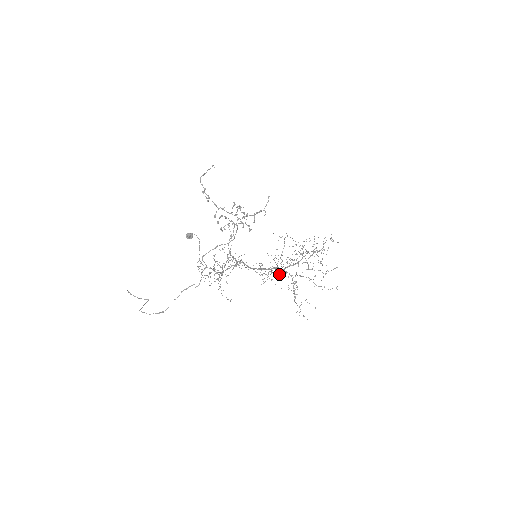
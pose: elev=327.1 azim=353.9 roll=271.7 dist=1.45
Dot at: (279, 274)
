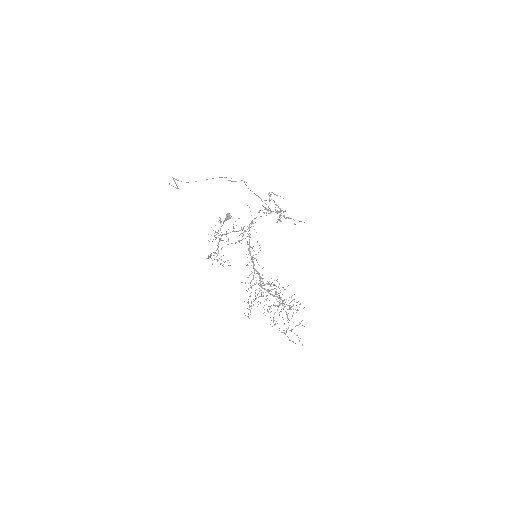
Dot at: occluded
